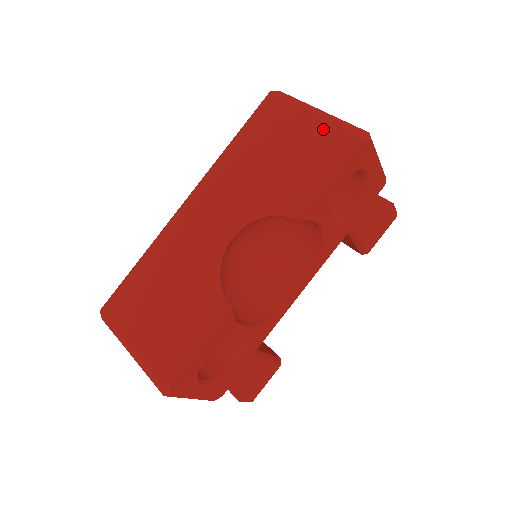
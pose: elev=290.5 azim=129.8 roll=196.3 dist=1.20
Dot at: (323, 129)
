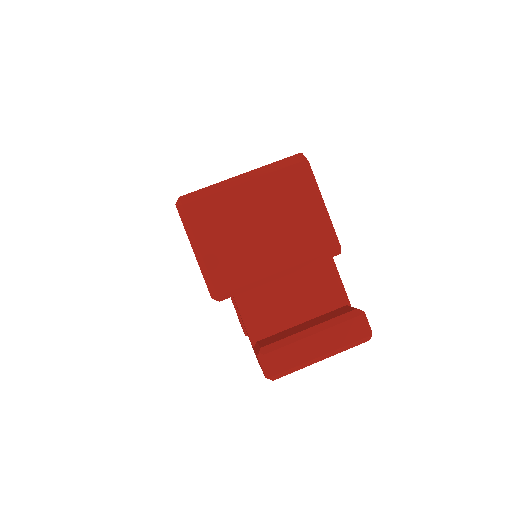
Dot at: occluded
